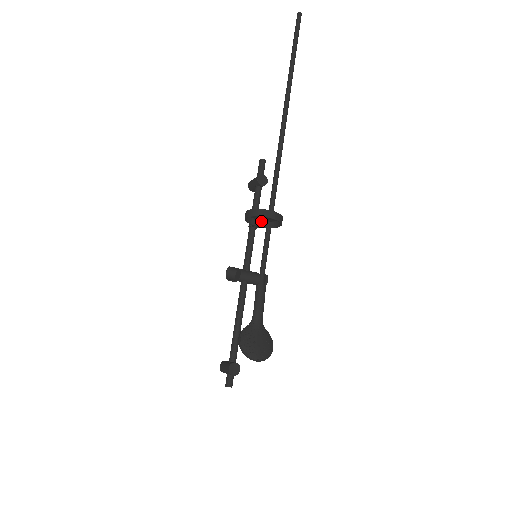
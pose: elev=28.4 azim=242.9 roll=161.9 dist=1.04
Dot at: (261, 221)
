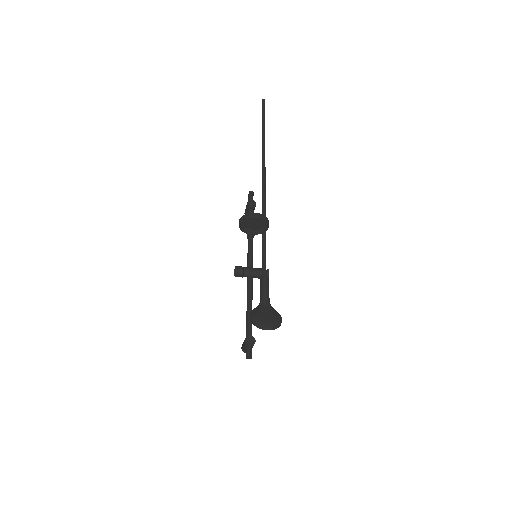
Dot at: (255, 230)
